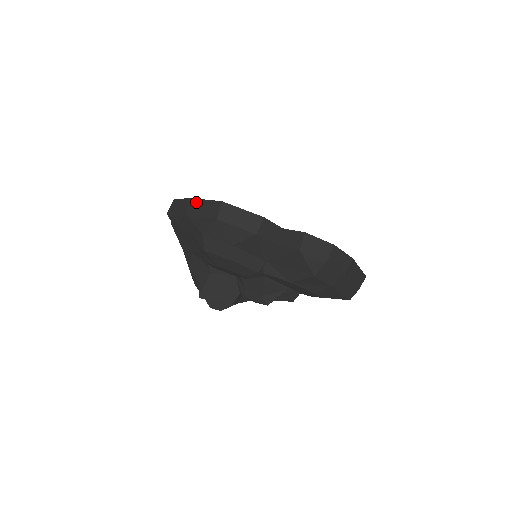
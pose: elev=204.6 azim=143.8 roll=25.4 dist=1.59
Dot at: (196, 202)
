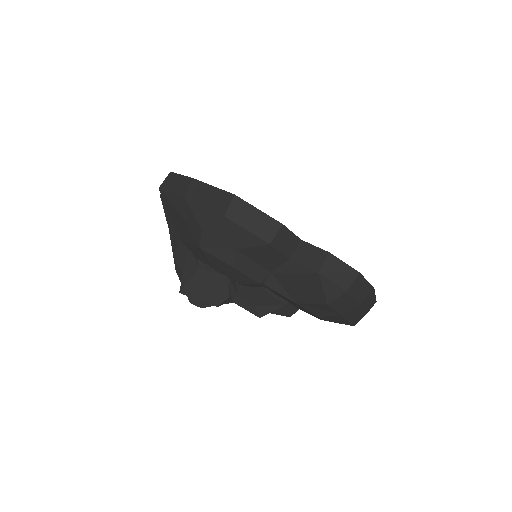
Dot at: (200, 185)
